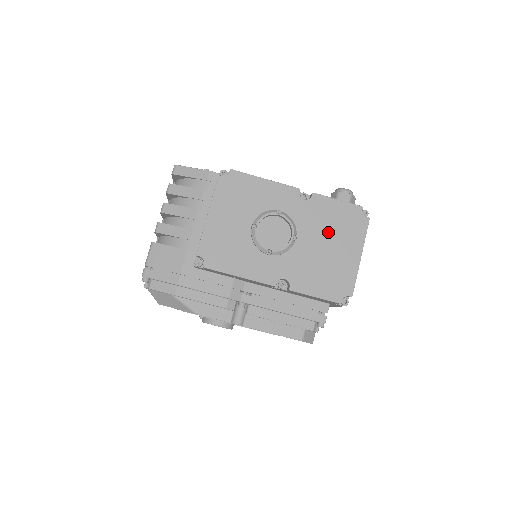
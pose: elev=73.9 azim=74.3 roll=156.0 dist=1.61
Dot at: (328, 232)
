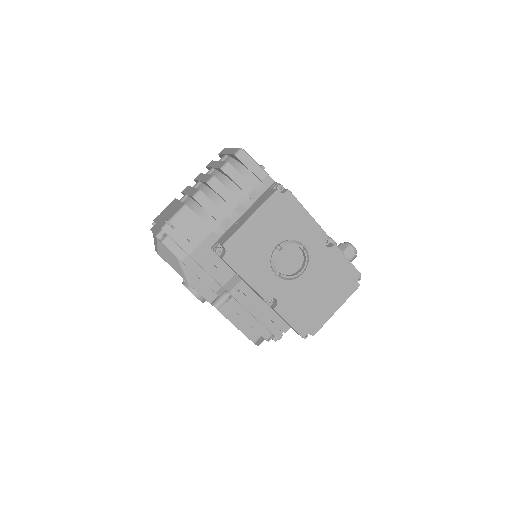
Dot at: (327, 280)
